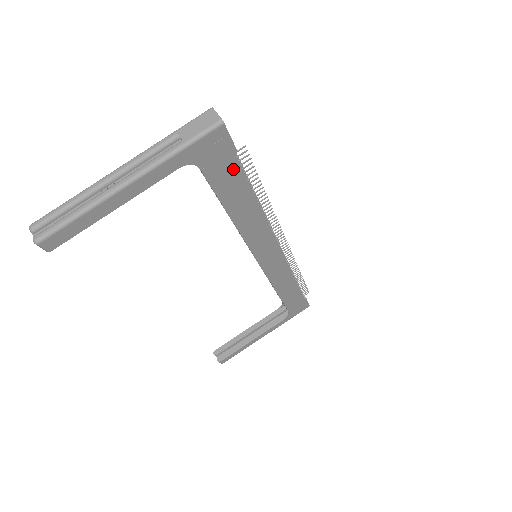
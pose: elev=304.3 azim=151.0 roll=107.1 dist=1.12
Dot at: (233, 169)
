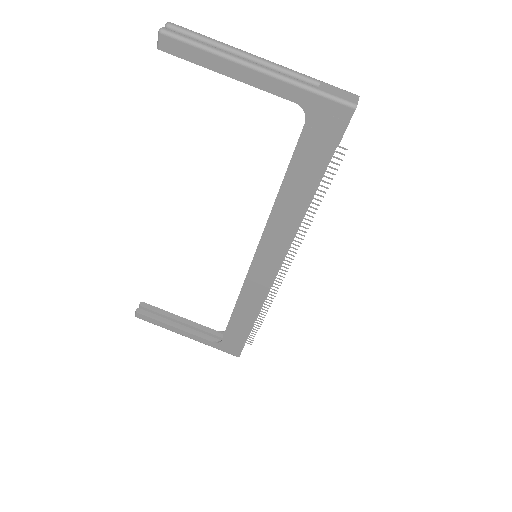
Dot at: (322, 154)
